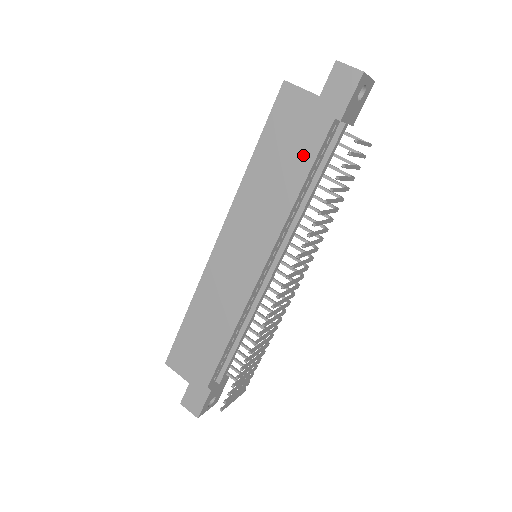
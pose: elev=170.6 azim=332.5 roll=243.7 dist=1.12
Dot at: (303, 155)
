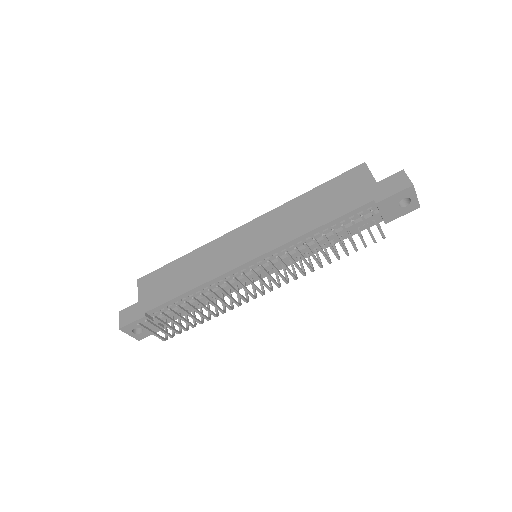
Dot at: (338, 209)
